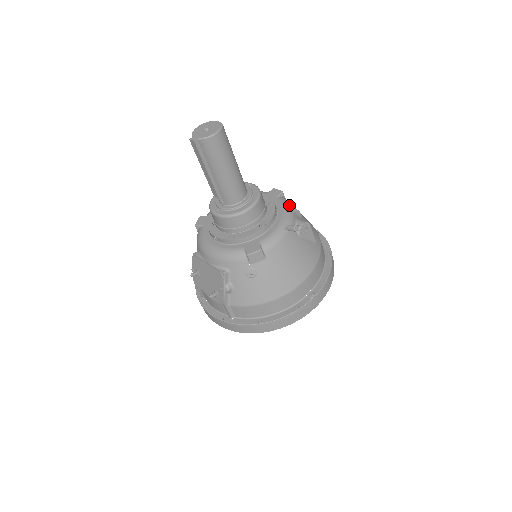
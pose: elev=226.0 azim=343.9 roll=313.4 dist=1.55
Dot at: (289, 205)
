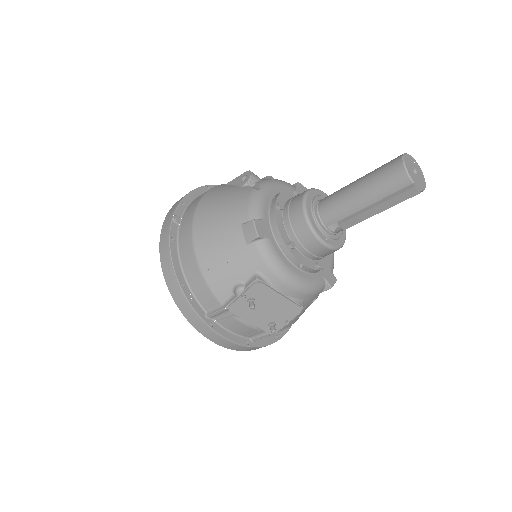
Dot at: occluded
